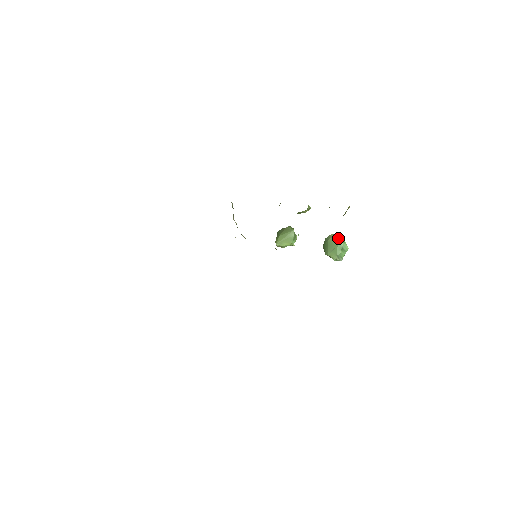
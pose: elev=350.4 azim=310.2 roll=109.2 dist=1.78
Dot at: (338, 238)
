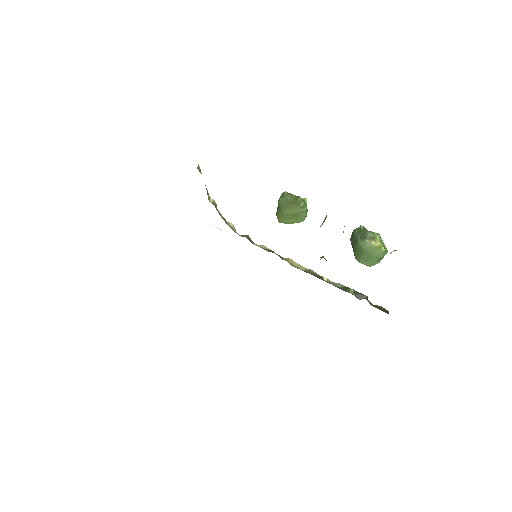
Dot at: (378, 249)
